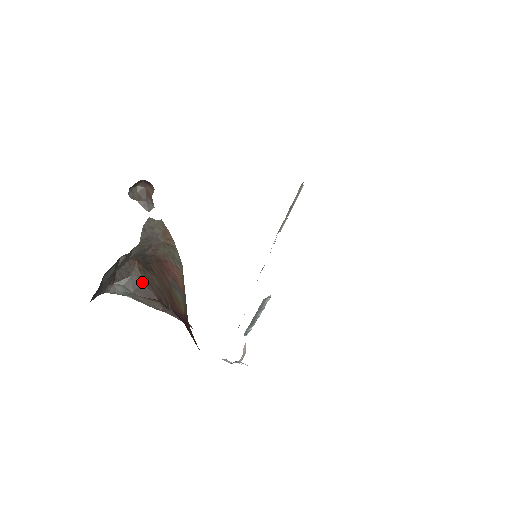
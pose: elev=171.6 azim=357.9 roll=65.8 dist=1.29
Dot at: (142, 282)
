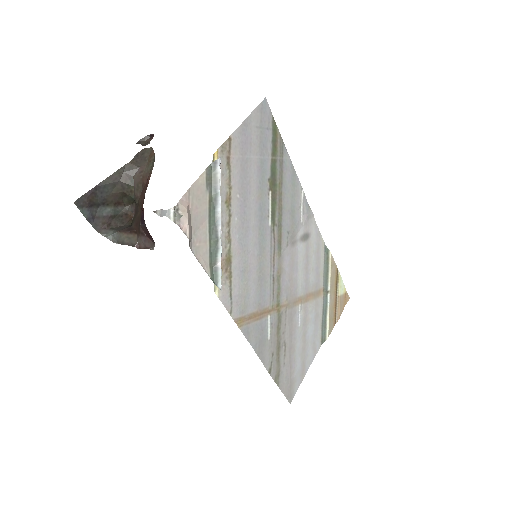
Dot at: (130, 225)
